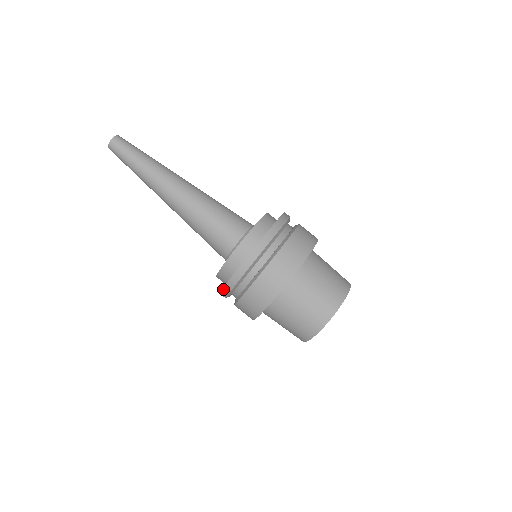
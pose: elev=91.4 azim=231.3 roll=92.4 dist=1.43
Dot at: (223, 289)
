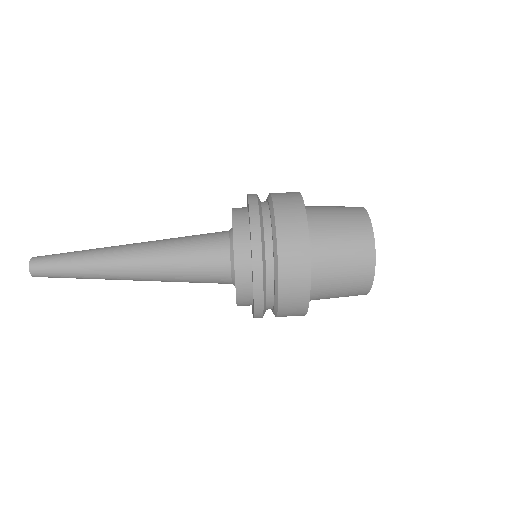
Dot at: (254, 295)
